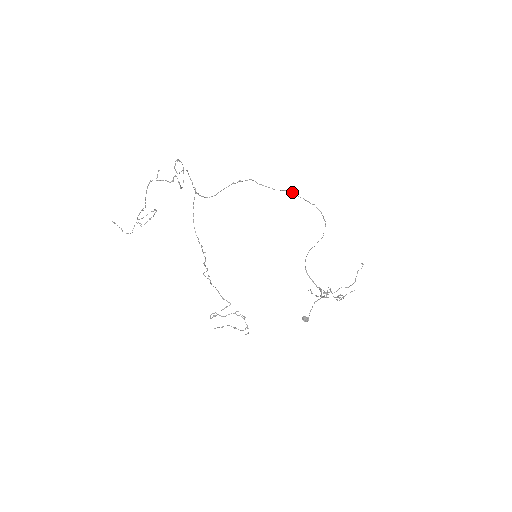
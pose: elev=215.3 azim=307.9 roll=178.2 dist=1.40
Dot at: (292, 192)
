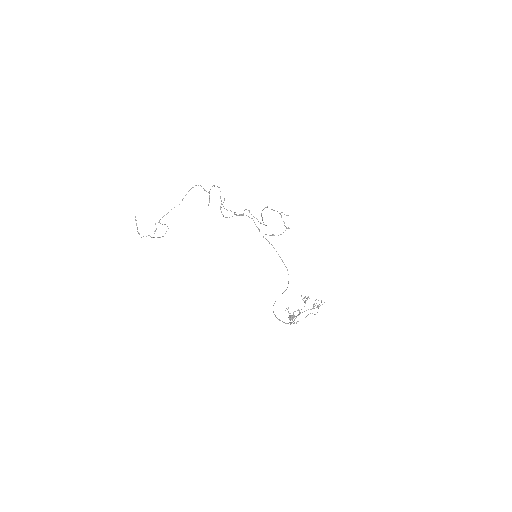
Dot at: occluded
